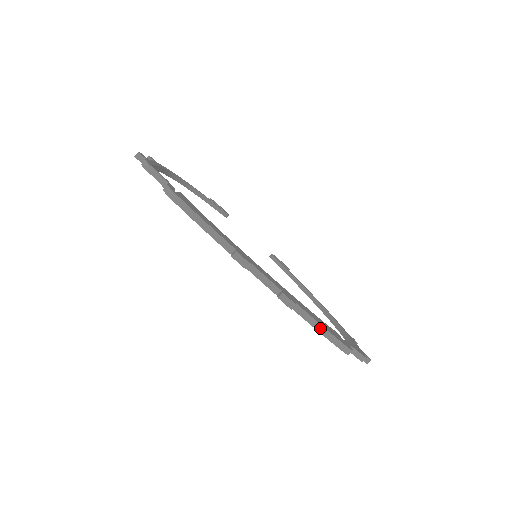
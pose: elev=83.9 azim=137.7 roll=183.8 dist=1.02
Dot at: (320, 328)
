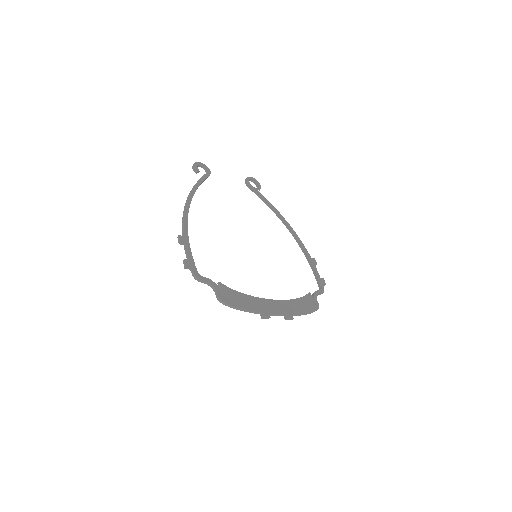
Dot at: (304, 314)
